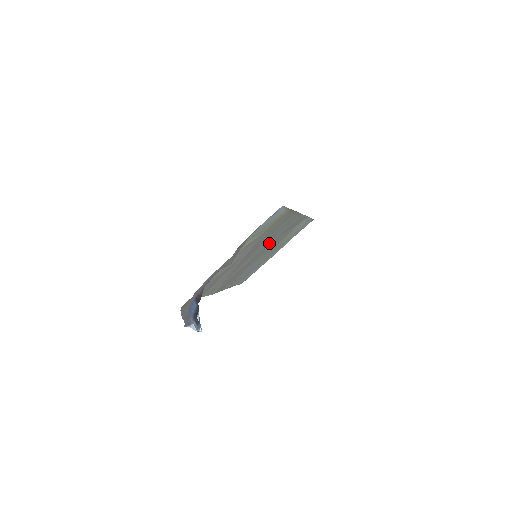
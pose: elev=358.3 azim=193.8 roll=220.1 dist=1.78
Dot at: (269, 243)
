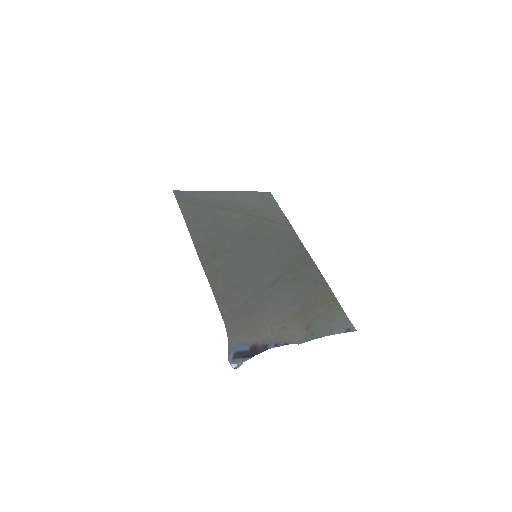
Dot at: (272, 253)
